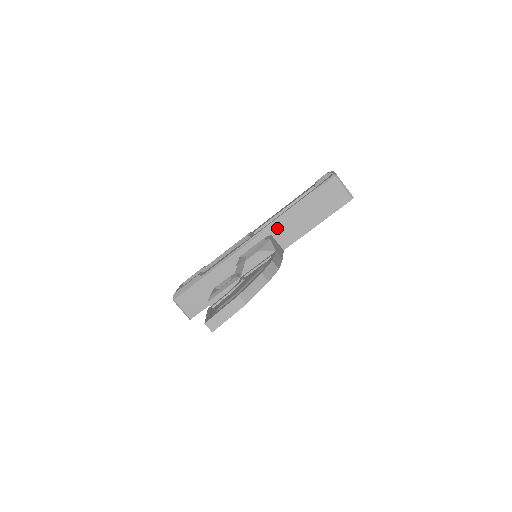
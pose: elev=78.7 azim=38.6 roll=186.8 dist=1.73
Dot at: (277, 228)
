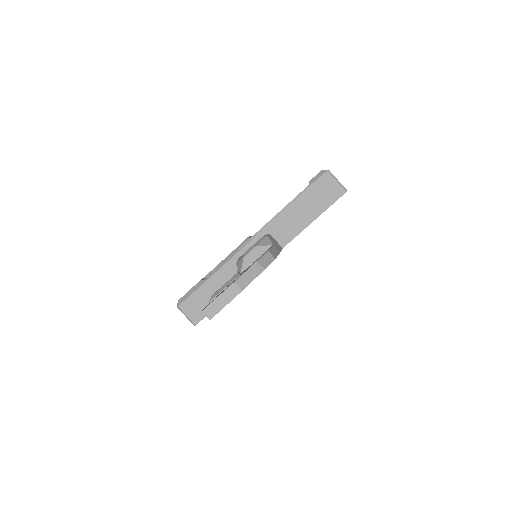
Dot at: (275, 226)
